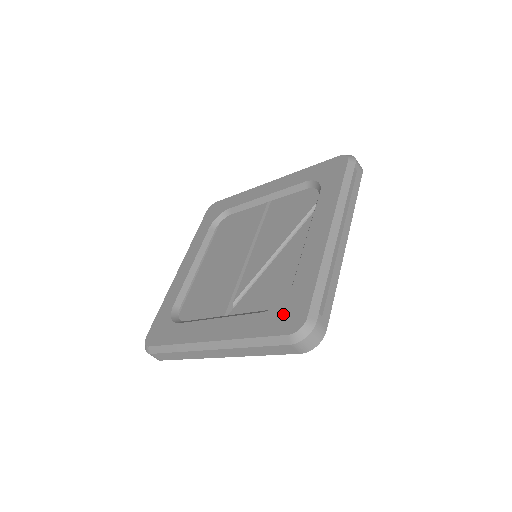
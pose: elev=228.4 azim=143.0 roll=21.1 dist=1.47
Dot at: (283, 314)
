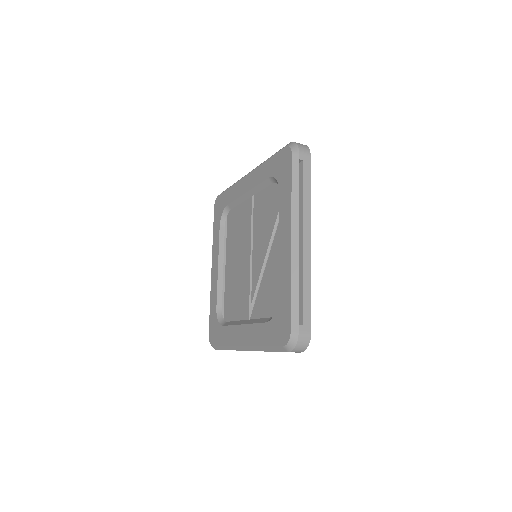
Dot at: (277, 326)
